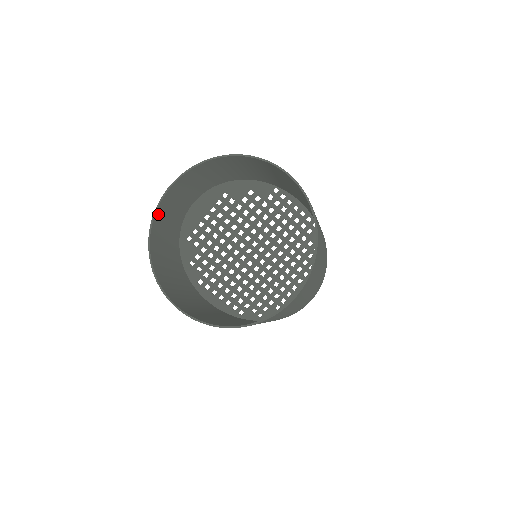
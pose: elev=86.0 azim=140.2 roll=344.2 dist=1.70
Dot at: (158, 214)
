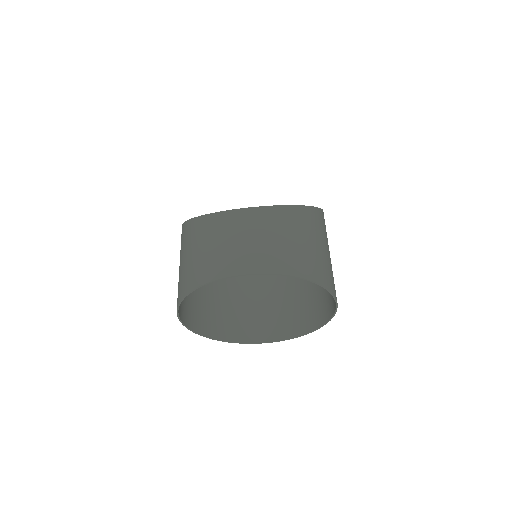
Dot at: (215, 275)
